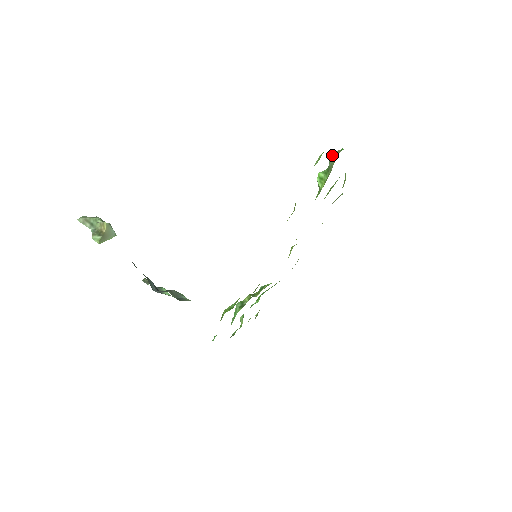
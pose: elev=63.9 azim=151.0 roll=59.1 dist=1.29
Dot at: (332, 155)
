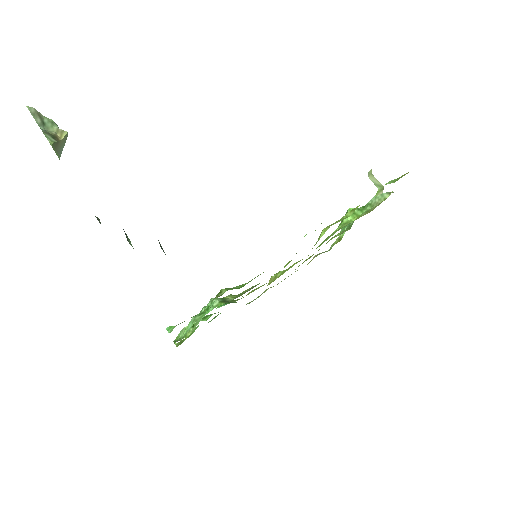
Dot at: (383, 193)
